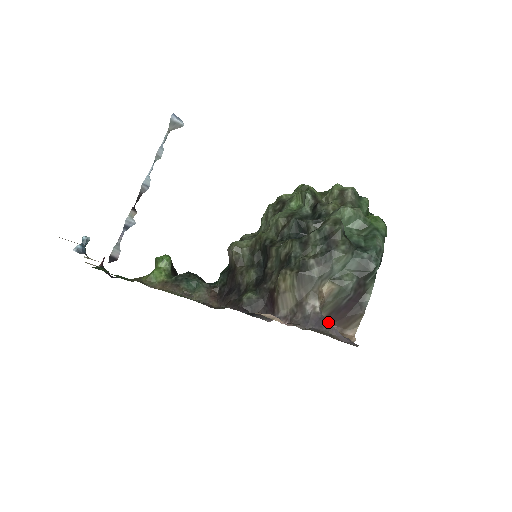
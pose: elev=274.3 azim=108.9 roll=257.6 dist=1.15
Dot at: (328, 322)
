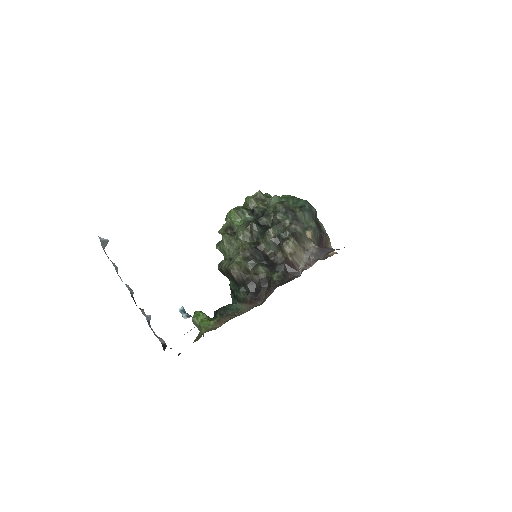
Dot at: (326, 247)
